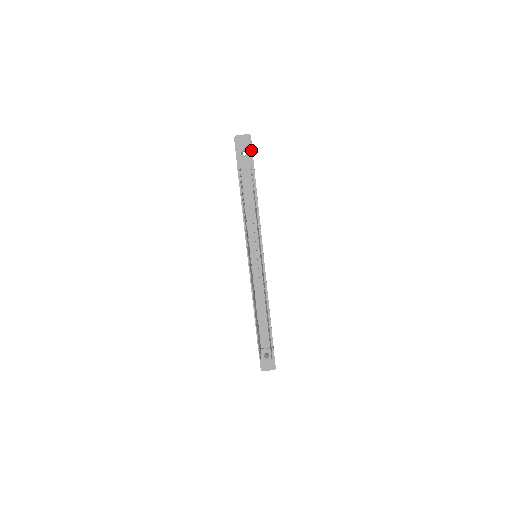
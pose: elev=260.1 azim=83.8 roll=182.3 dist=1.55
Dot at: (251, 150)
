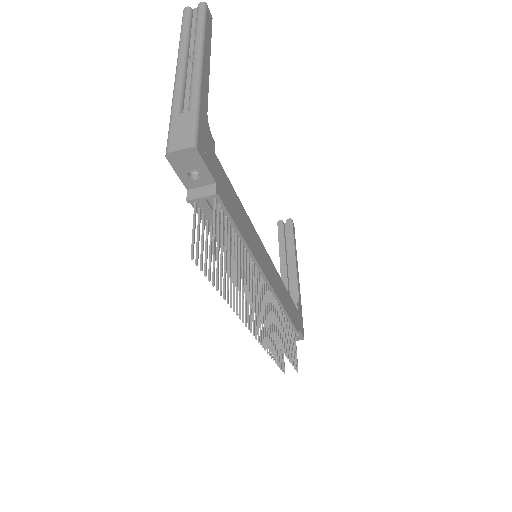
Dot at: (205, 168)
